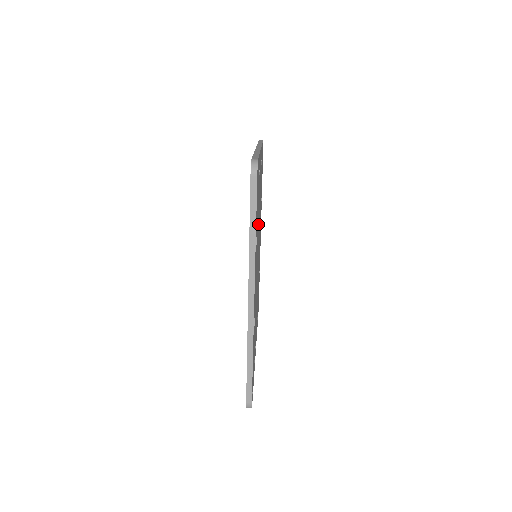
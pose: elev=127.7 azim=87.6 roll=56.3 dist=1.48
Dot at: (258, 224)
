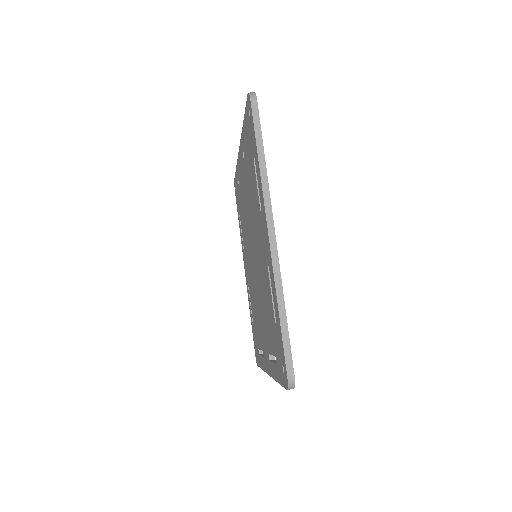
Dot at: occluded
